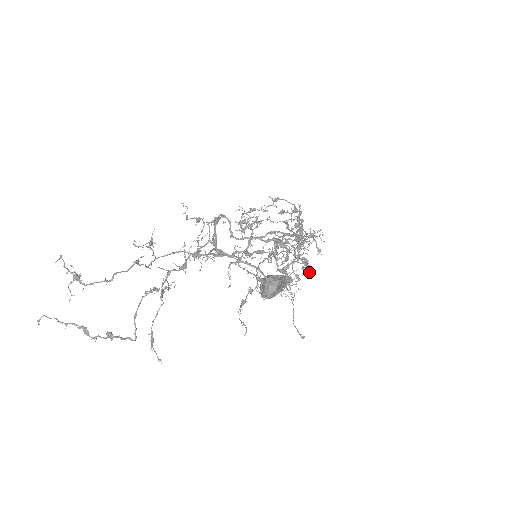
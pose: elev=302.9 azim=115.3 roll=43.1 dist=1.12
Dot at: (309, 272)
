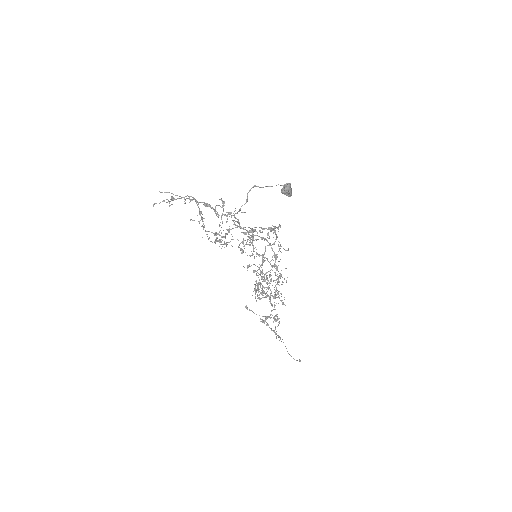
Dot at: (280, 339)
